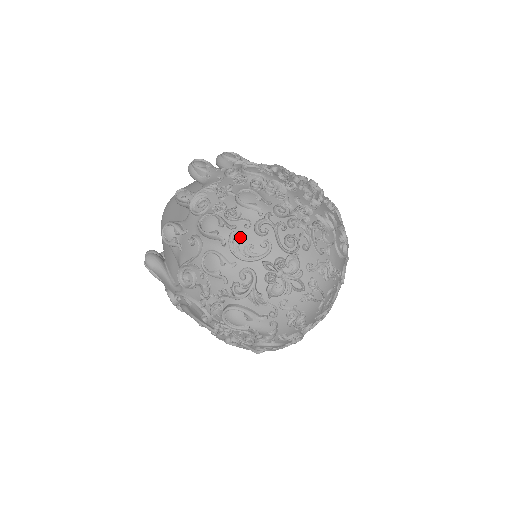
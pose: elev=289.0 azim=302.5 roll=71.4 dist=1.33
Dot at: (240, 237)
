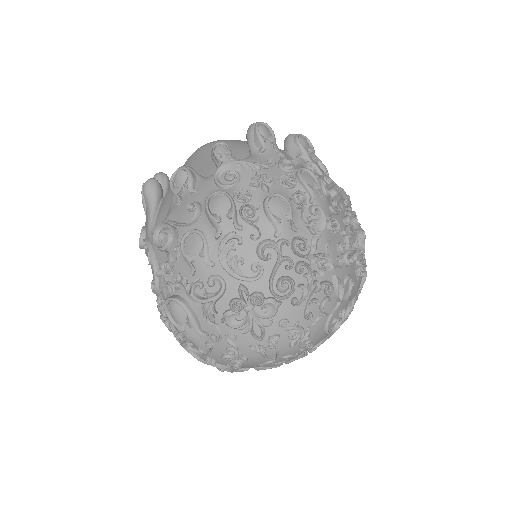
Dot at: (238, 243)
